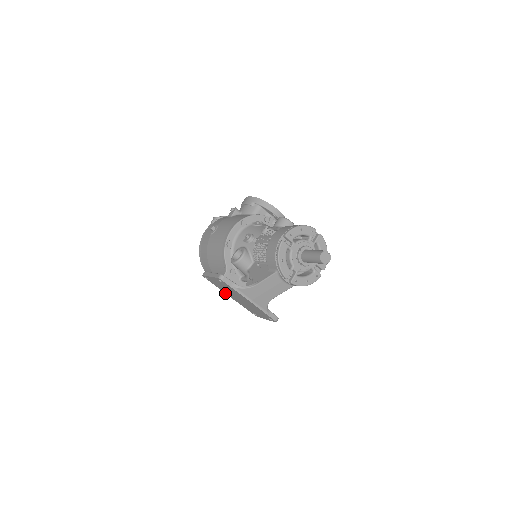
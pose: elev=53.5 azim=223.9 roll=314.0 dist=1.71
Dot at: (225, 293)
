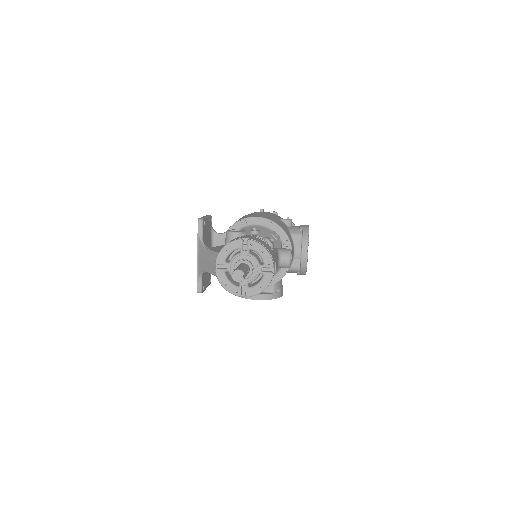
Dot at: occluded
